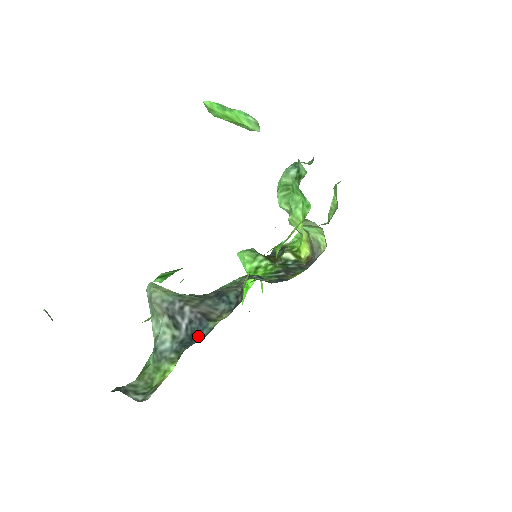
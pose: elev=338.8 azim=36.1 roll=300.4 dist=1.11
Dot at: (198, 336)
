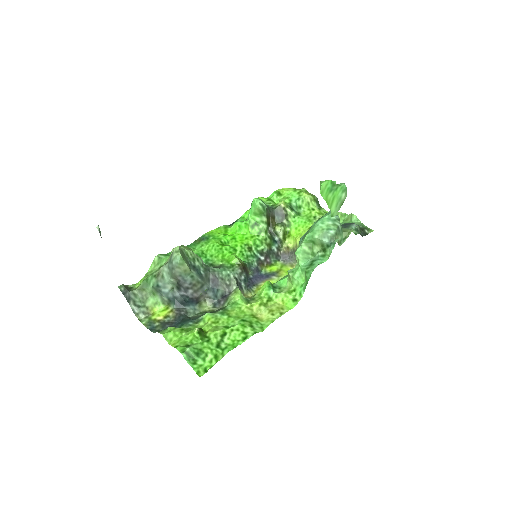
Dot at: (186, 305)
